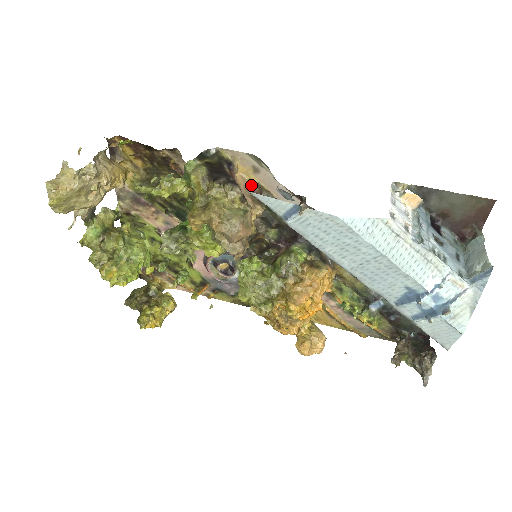
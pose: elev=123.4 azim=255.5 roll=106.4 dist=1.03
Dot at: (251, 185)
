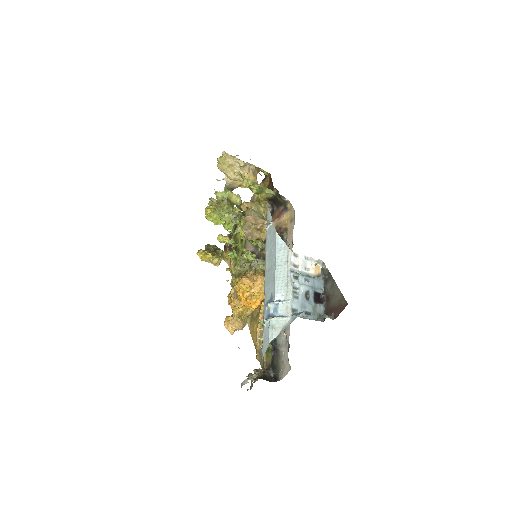
Dot at: (284, 225)
